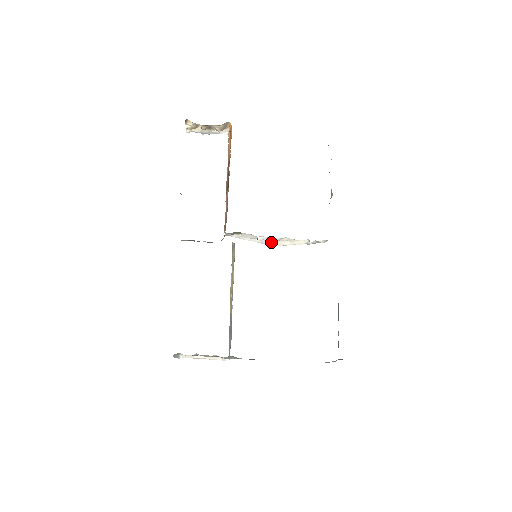
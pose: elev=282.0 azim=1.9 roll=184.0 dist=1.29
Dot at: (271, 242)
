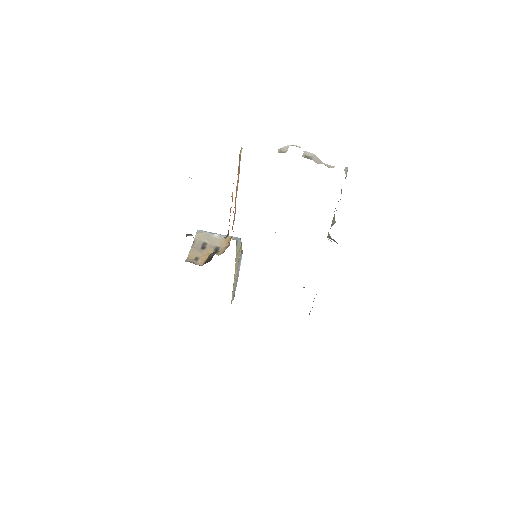
Dot at: (275, 232)
